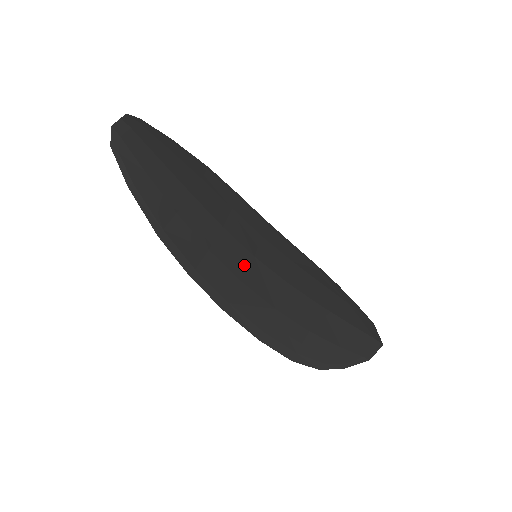
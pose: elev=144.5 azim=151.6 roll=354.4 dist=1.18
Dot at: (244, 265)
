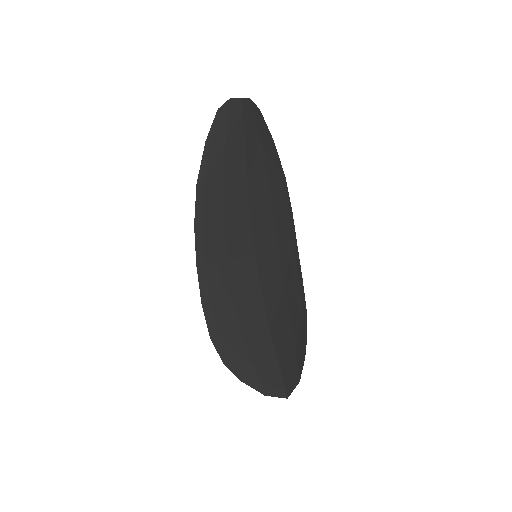
Dot at: (241, 253)
